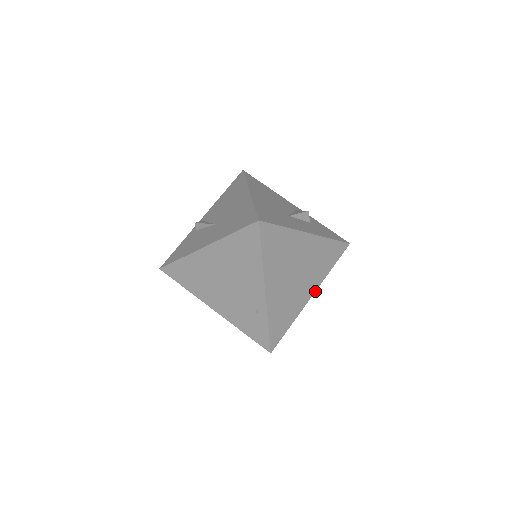
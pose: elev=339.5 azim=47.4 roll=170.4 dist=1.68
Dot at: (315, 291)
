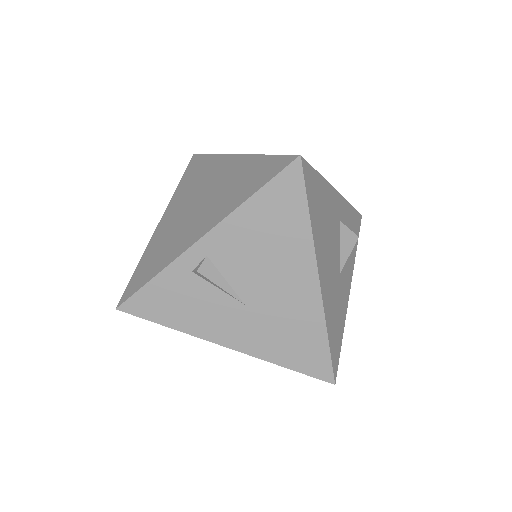
Dot at: occluded
